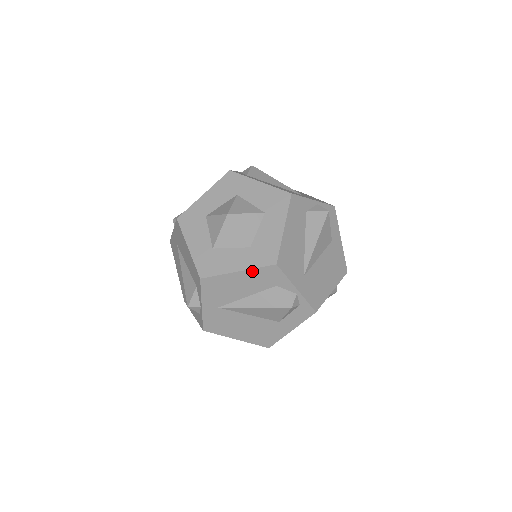
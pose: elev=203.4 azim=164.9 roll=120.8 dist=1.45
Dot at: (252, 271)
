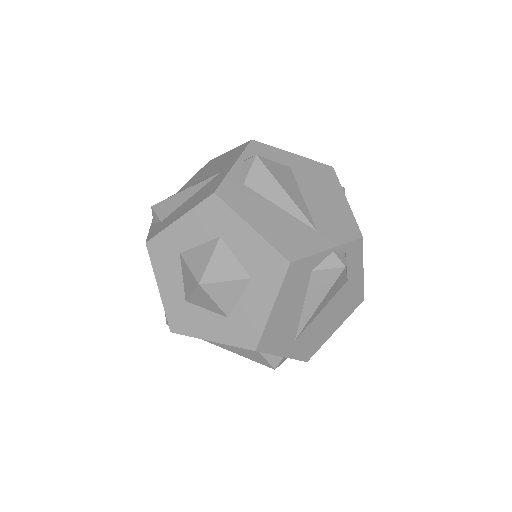
Dot at: occluded
